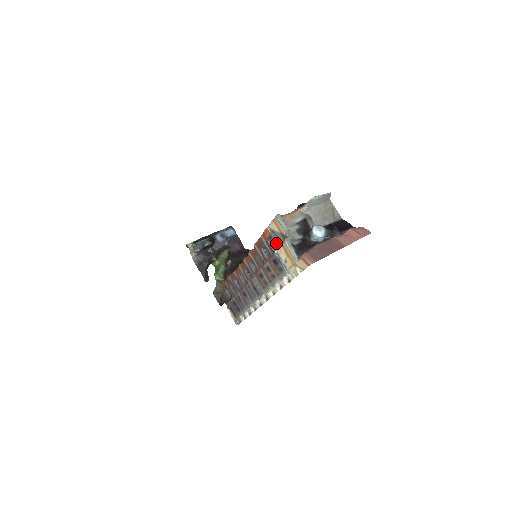
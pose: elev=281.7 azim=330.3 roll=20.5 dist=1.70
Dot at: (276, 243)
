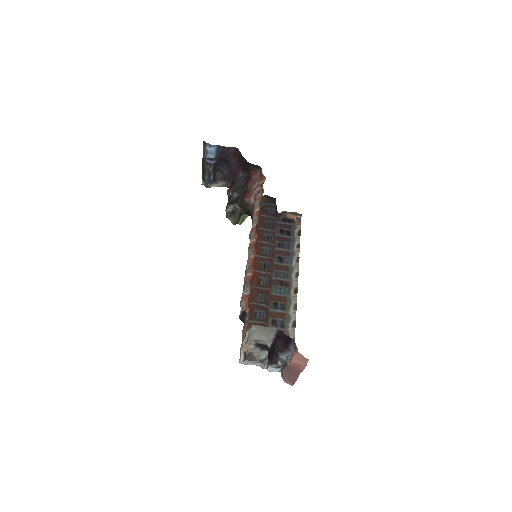
Dot at: occluded
